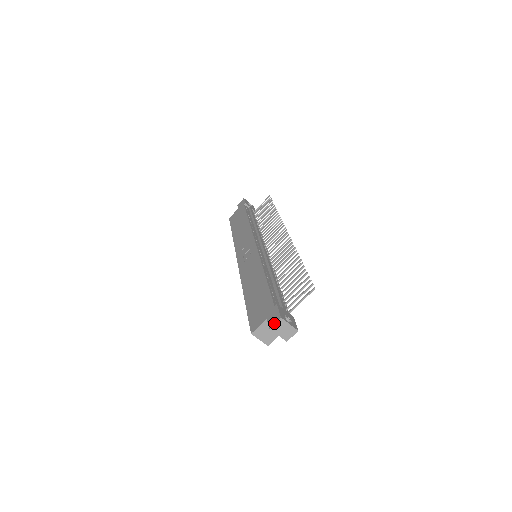
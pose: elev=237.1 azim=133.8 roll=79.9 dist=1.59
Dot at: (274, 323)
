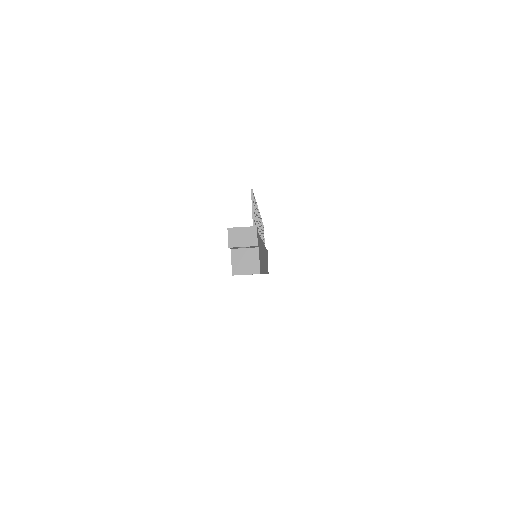
Dot at: occluded
